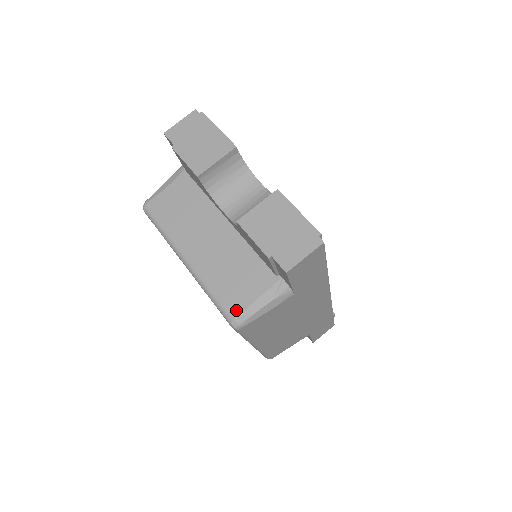
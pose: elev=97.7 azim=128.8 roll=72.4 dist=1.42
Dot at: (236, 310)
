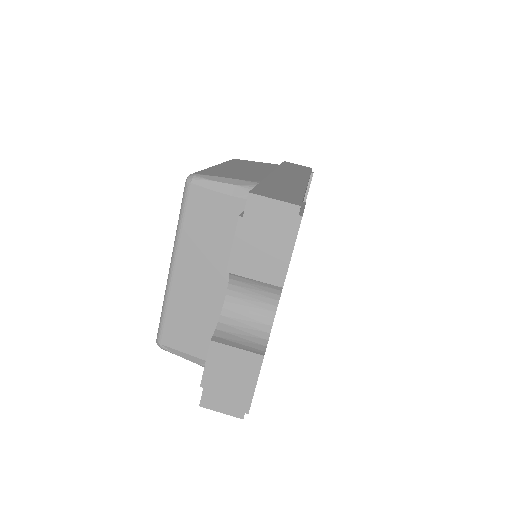
Dot at: (167, 342)
